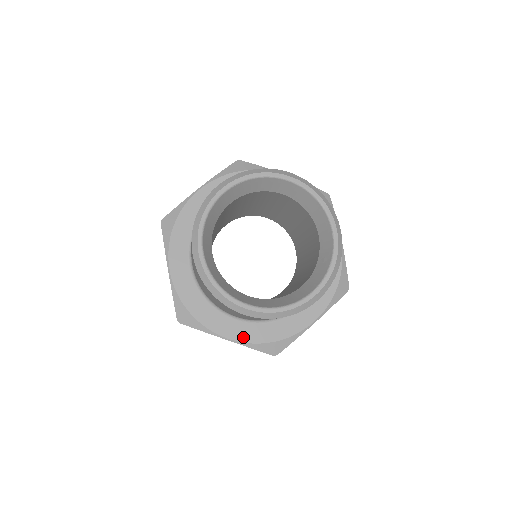
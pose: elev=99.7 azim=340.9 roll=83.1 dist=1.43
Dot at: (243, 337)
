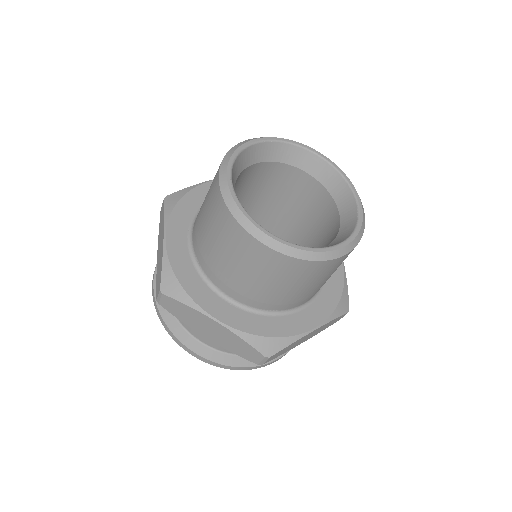
Dot at: (235, 323)
